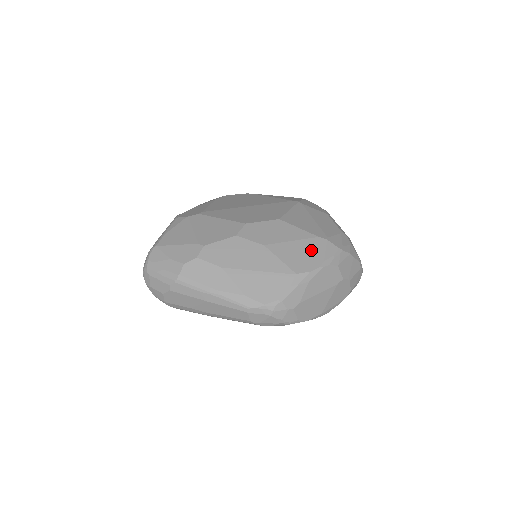
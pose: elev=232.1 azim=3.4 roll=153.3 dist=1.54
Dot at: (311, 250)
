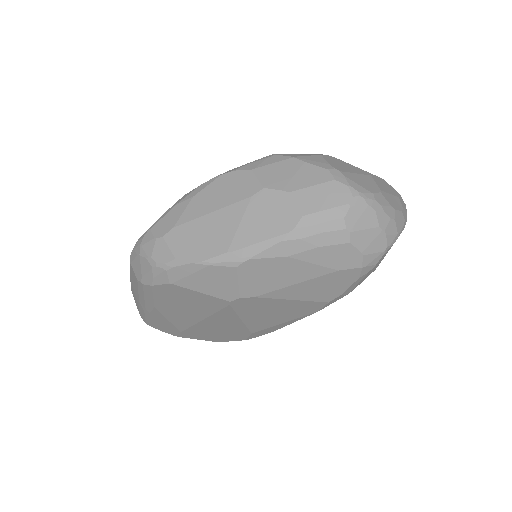
Dot at: occluded
